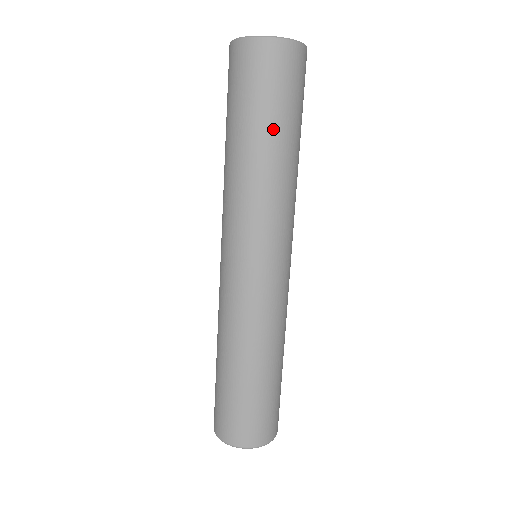
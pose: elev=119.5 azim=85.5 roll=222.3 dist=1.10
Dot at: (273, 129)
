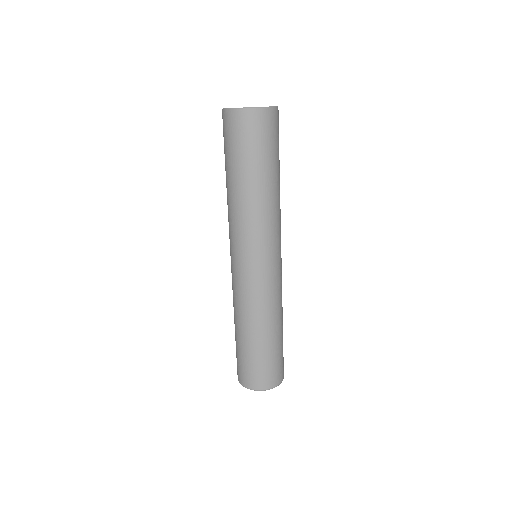
Dot at: (269, 170)
